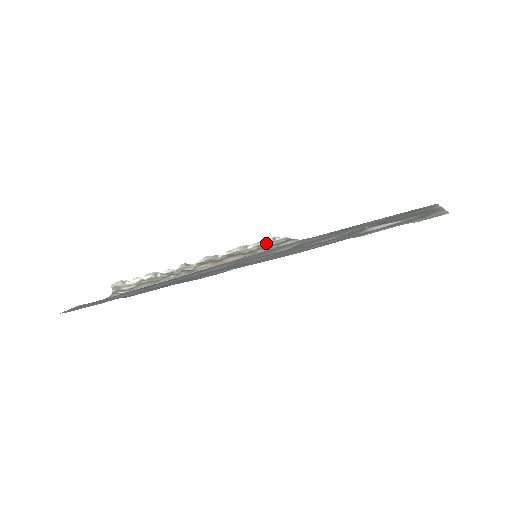
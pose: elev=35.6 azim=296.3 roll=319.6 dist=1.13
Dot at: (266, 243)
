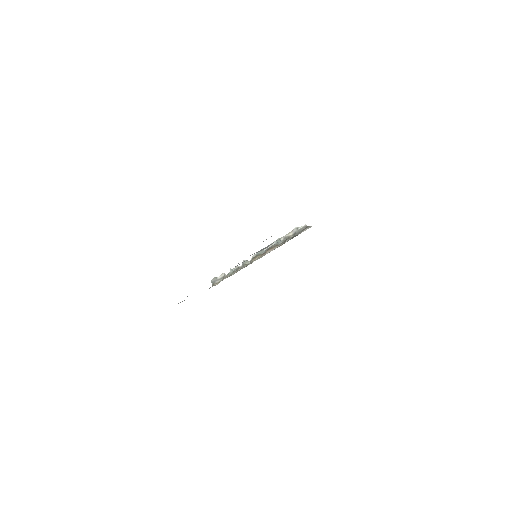
Dot at: (293, 233)
